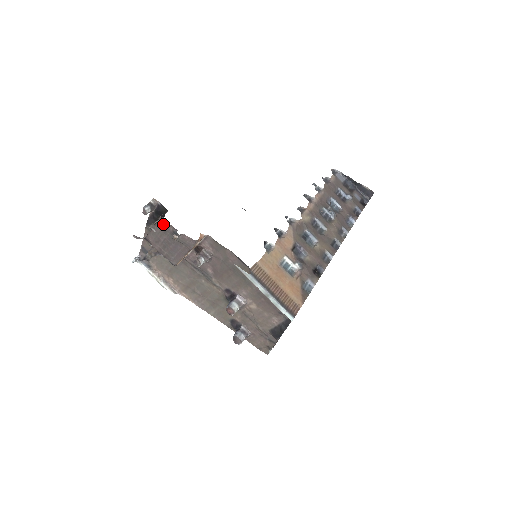
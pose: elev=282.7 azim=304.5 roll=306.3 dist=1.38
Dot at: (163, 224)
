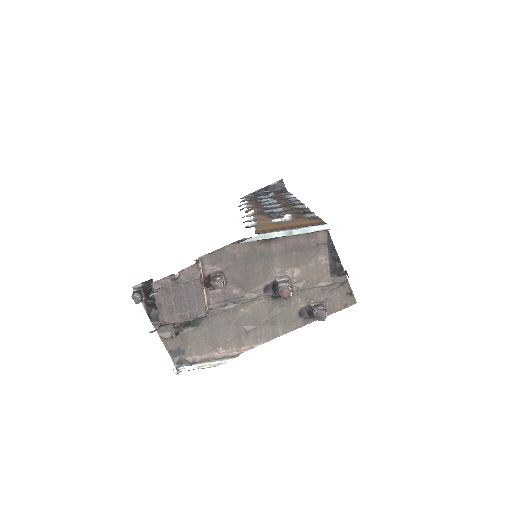
Dot at: (159, 286)
